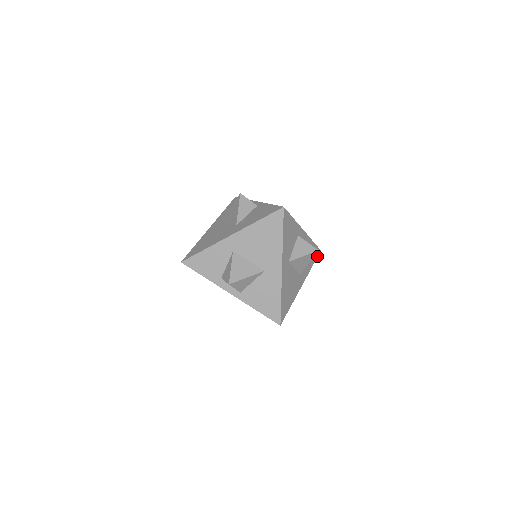
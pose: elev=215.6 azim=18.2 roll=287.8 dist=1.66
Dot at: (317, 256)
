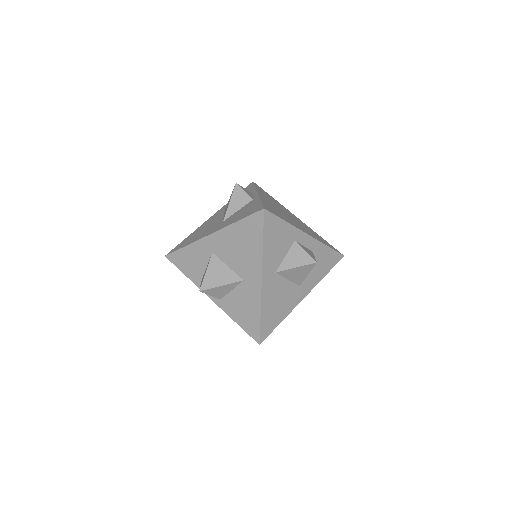
Dot at: (336, 263)
